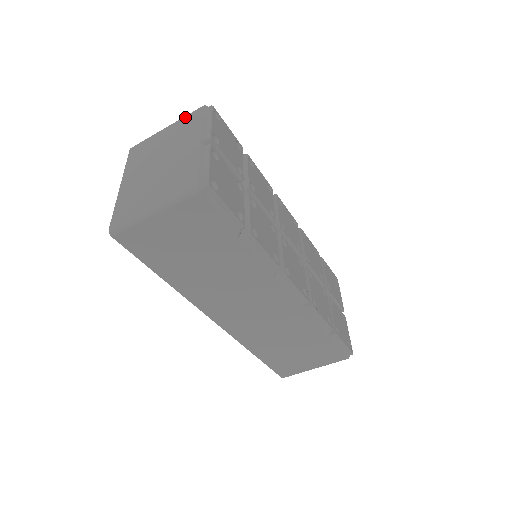
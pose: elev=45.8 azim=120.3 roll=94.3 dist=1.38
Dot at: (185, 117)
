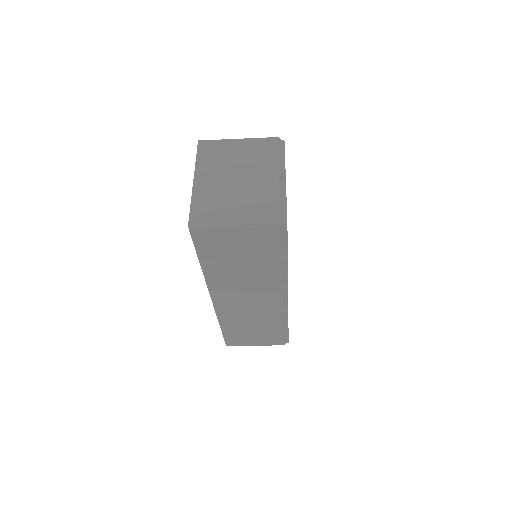
Dot at: (259, 140)
